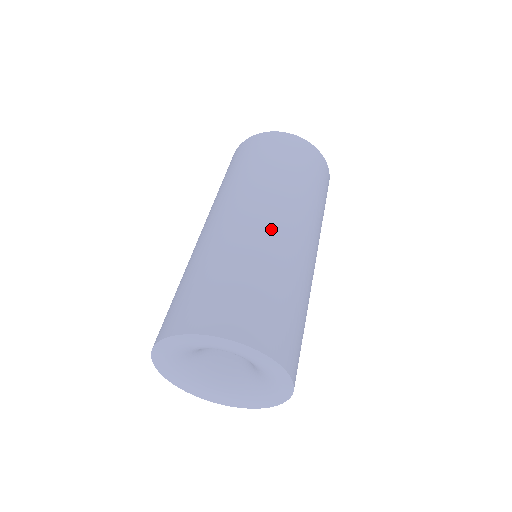
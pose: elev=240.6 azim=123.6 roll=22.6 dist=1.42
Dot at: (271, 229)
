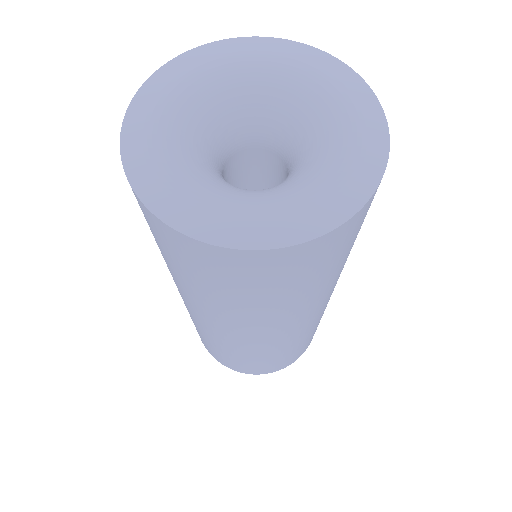
Dot at: occluded
